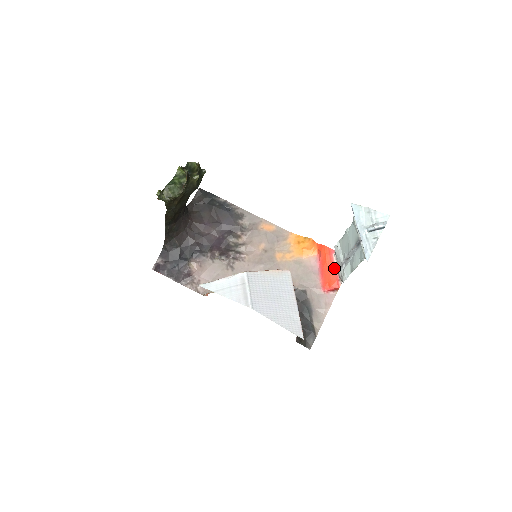
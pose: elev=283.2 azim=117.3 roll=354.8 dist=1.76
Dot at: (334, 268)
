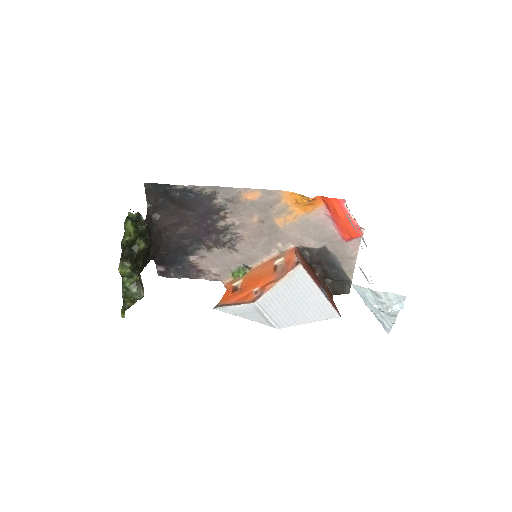
Dot at: (350, 219)
